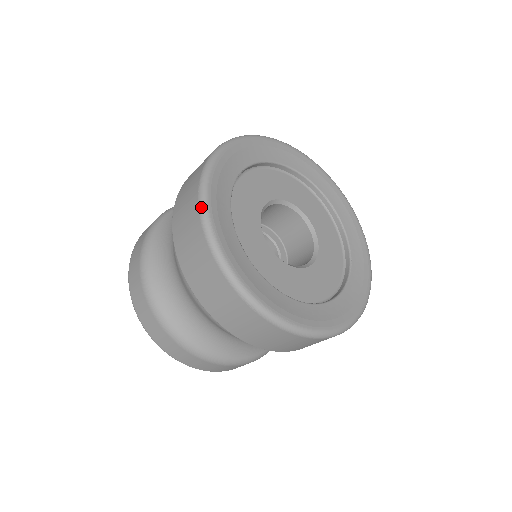
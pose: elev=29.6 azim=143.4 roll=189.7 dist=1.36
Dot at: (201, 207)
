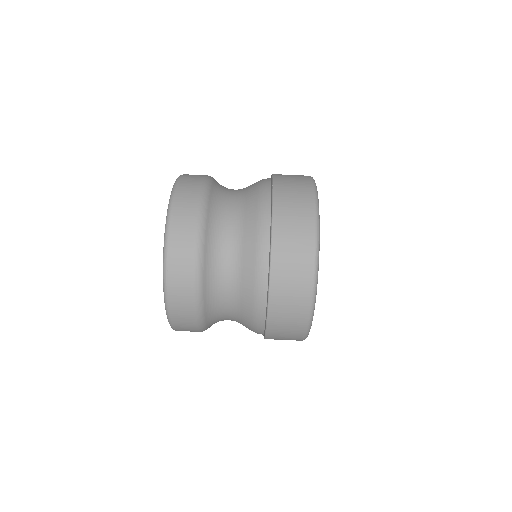
Dot at: occluded
